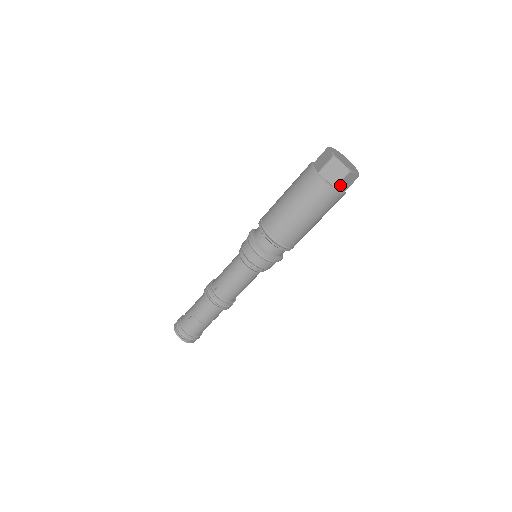
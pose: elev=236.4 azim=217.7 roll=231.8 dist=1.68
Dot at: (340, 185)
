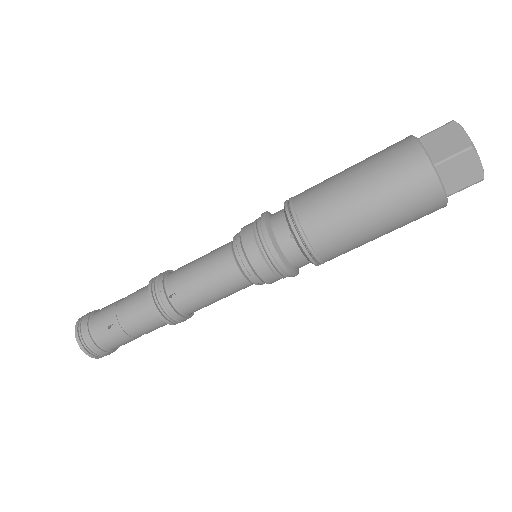
Dot at: (454, 193)
